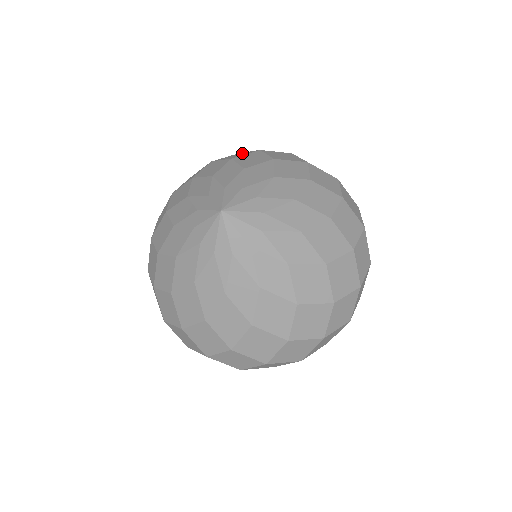
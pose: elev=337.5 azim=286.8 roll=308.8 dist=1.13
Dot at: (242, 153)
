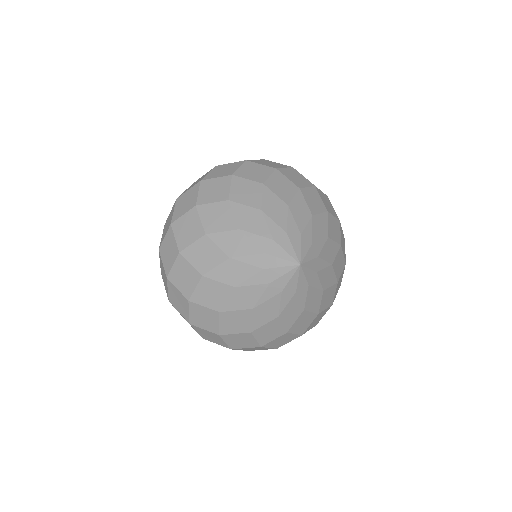
Dot at: (214, 183)
